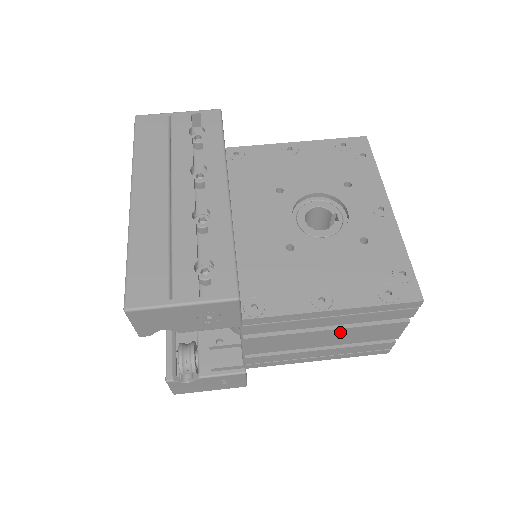
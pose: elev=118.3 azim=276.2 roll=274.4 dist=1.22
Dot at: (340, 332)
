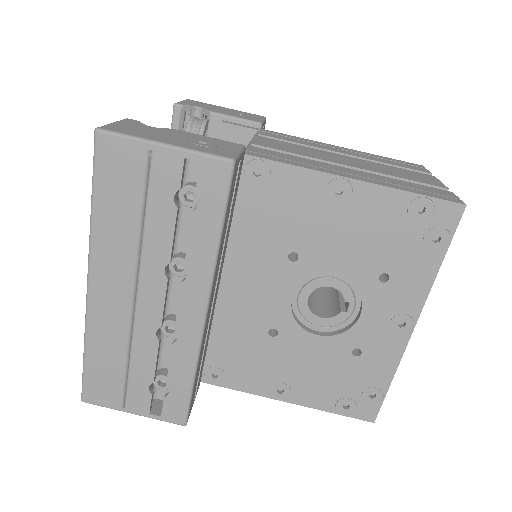
Dot at: occluded
